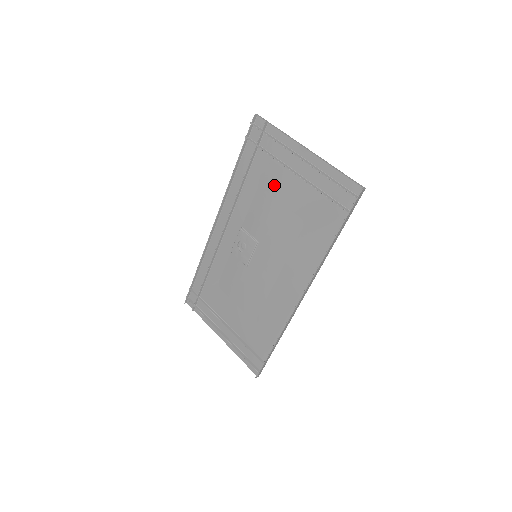
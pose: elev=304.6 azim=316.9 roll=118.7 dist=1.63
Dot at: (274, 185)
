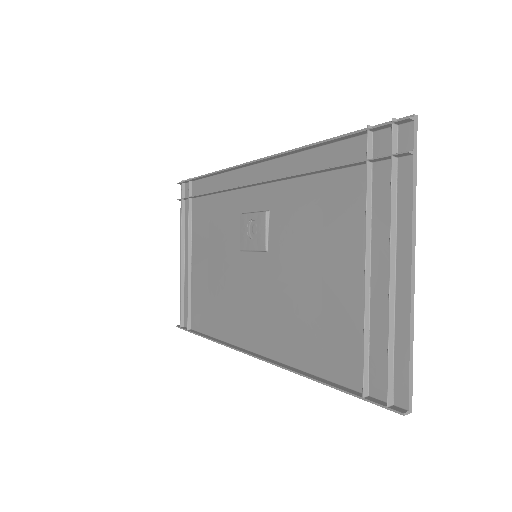
Dot at: (336, 233)
